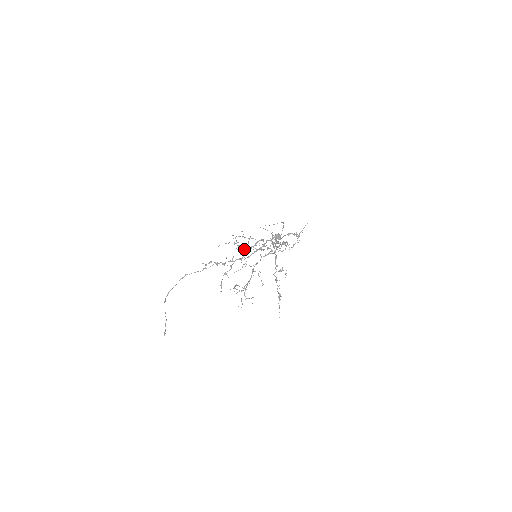
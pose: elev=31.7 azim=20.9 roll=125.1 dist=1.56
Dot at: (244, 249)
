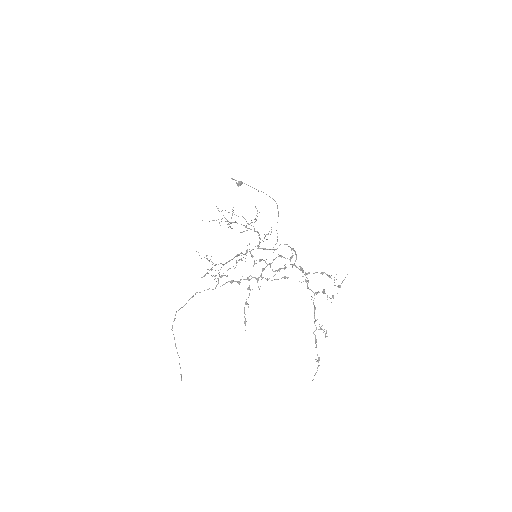
Dot at: (227, 224)
